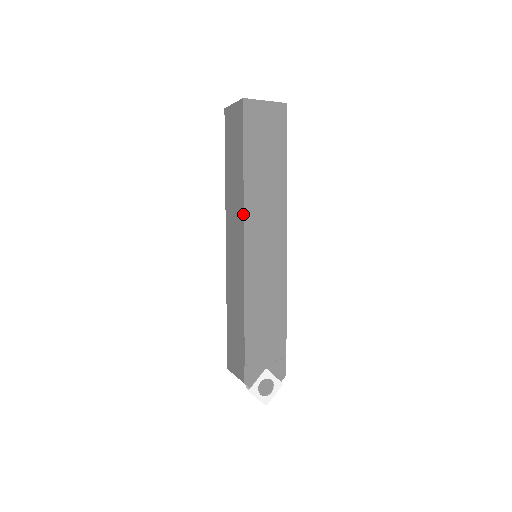
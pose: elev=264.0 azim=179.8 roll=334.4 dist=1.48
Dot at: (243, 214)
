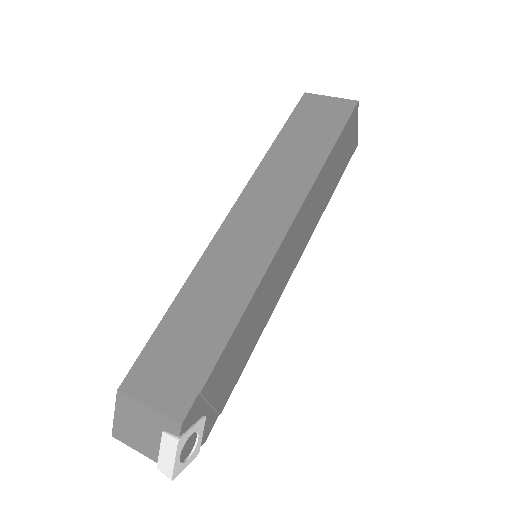
Dot at: (305, 198)
